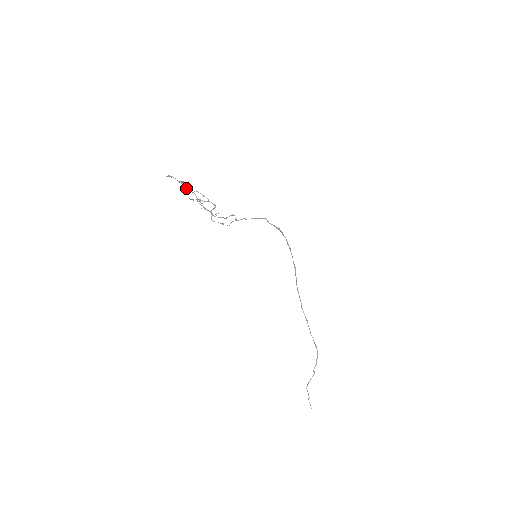
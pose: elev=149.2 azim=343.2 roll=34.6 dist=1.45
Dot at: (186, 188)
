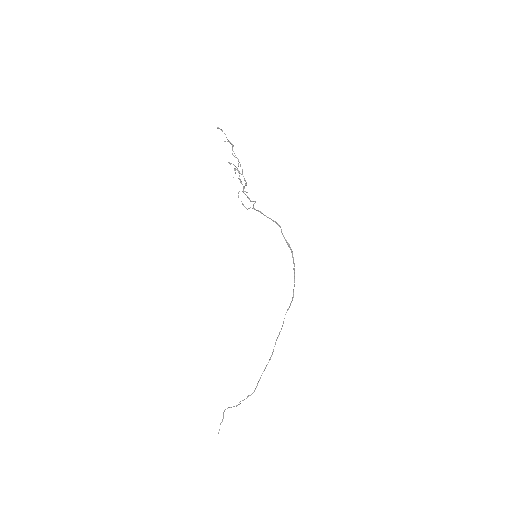
Dot at: occluded
